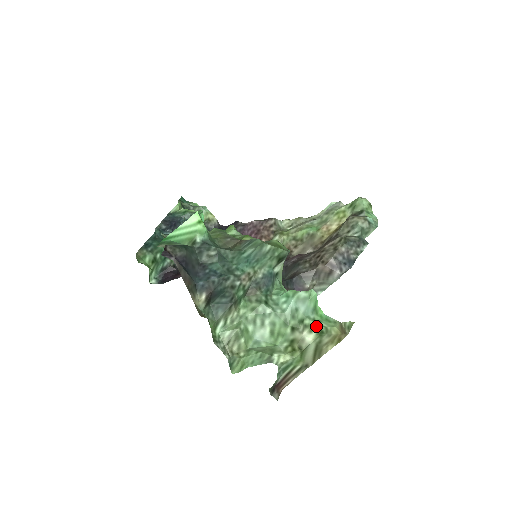
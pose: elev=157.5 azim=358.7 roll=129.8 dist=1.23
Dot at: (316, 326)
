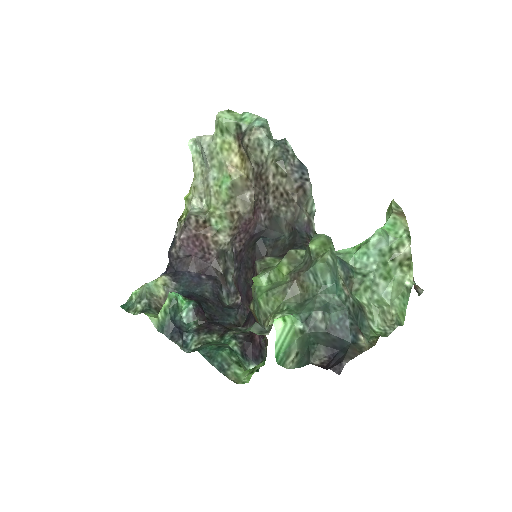
Dot at: (402, 239)
